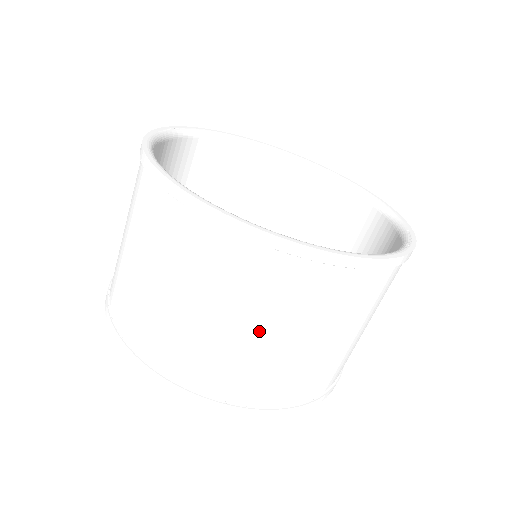
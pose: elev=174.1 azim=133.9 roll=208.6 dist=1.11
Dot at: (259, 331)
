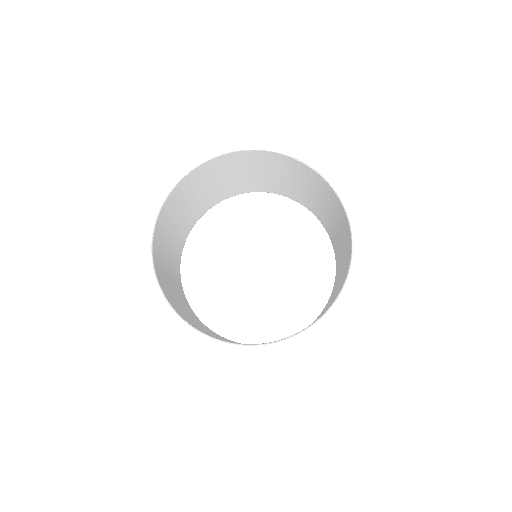
Dot at: occluded
